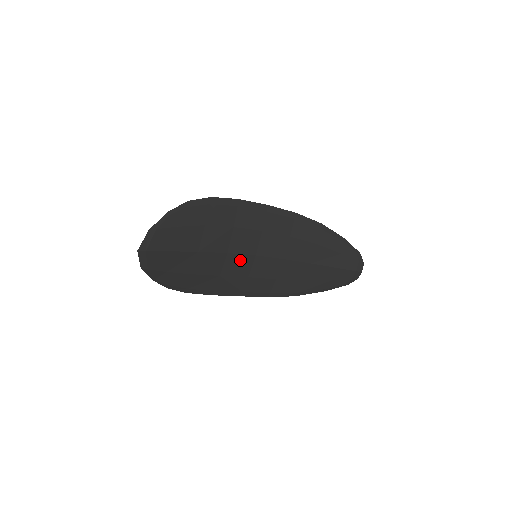
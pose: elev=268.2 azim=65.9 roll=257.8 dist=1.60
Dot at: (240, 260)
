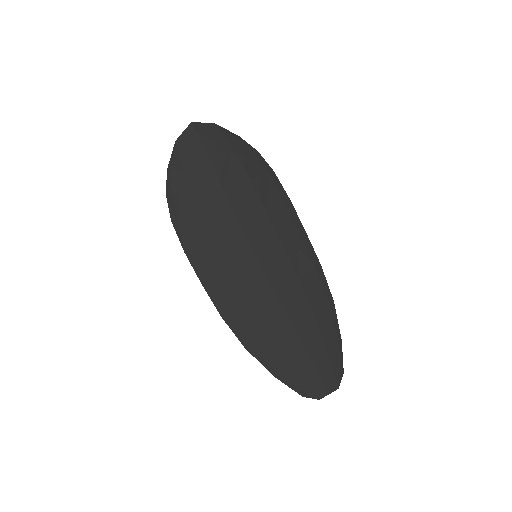
Dot at: (241, 244)
